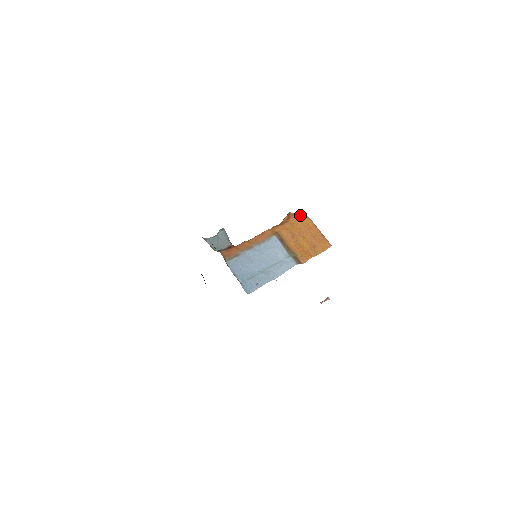
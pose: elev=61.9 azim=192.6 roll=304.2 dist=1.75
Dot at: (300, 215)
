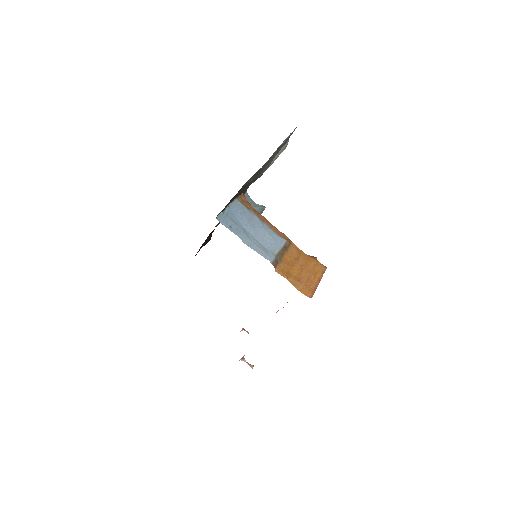
Dot at: (320, 264)
